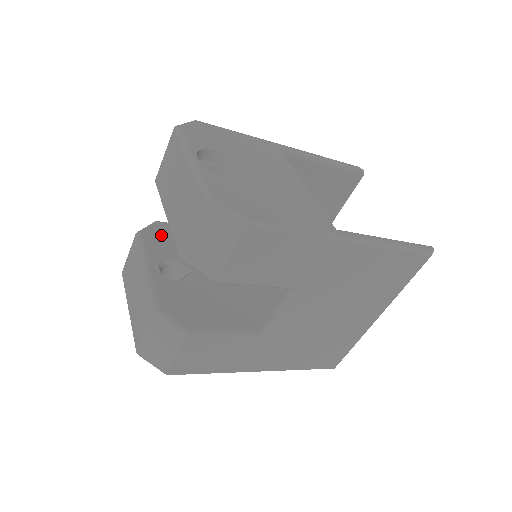
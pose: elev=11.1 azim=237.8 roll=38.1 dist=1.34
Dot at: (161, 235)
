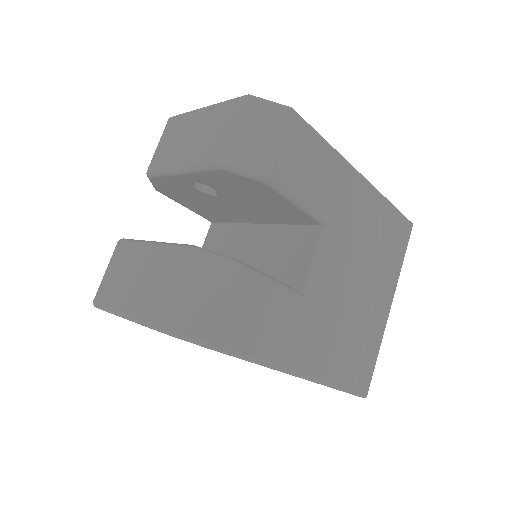
Dot at: occluded
